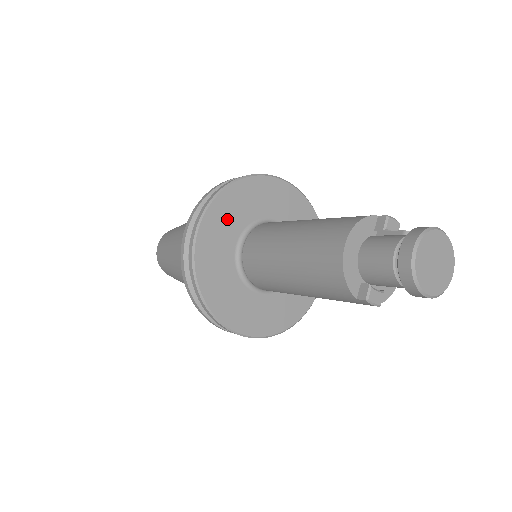
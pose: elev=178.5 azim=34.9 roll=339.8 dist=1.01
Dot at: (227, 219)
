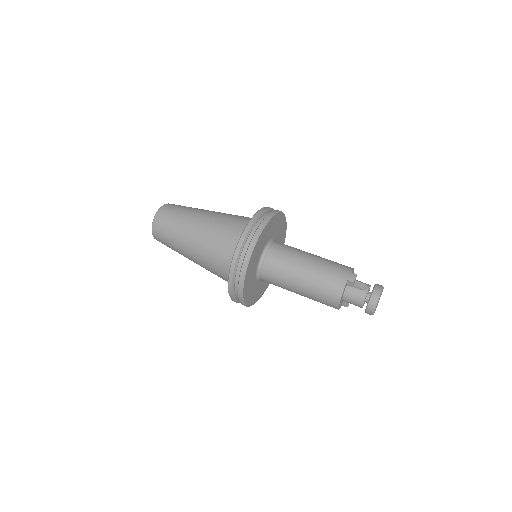
Dot at: (250, 277)
